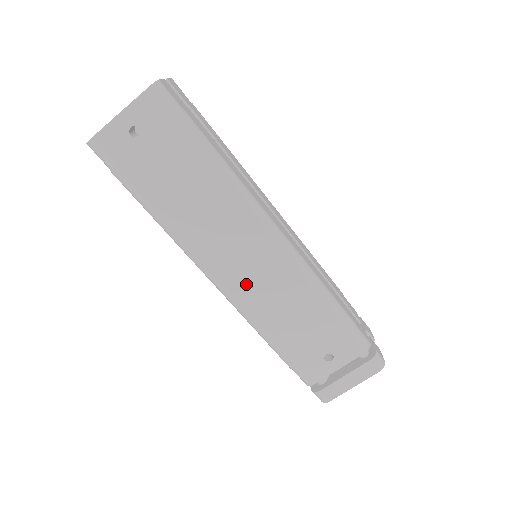
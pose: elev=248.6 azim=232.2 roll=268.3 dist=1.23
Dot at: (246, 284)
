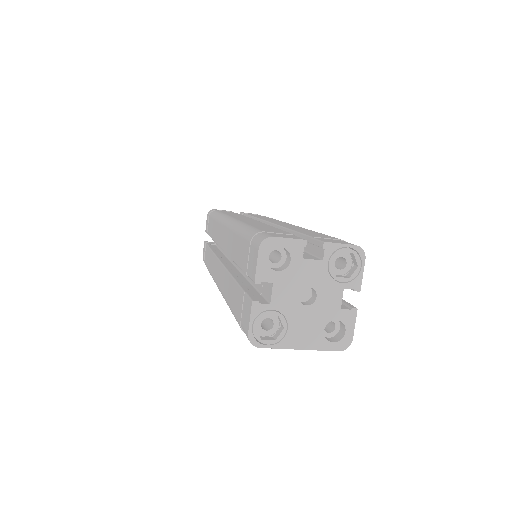
Dot at: occluded
